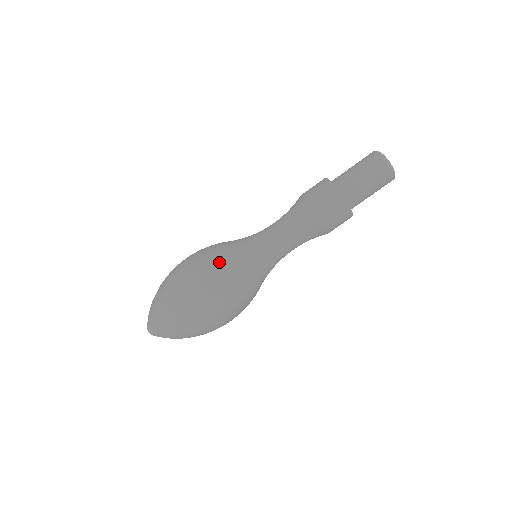
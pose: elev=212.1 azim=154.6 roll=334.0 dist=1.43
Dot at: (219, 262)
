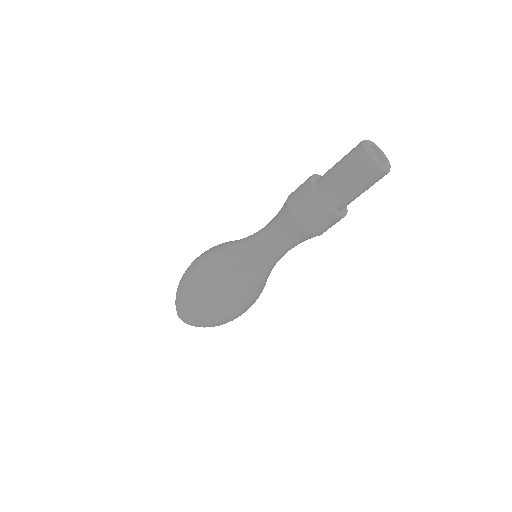
Dot at: (211, 255)
